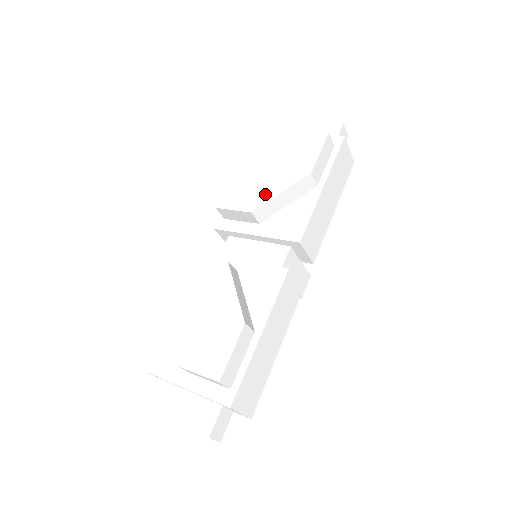
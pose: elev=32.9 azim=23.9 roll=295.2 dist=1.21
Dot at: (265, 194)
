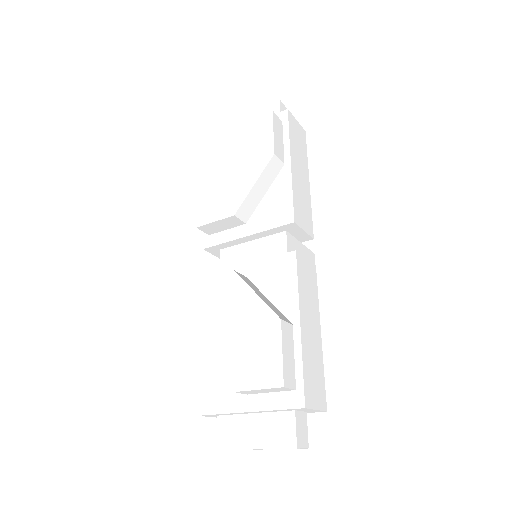
Dot at: (239, 193)
